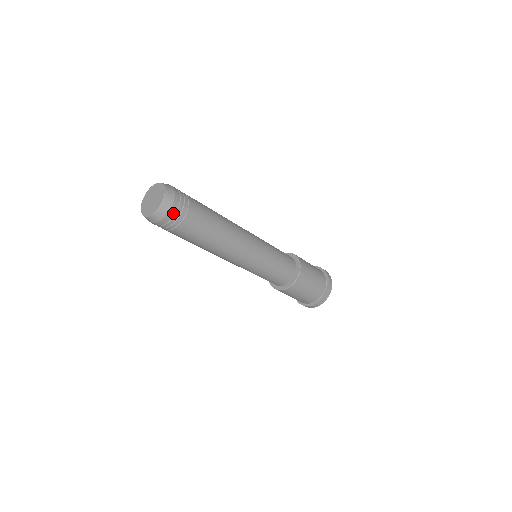
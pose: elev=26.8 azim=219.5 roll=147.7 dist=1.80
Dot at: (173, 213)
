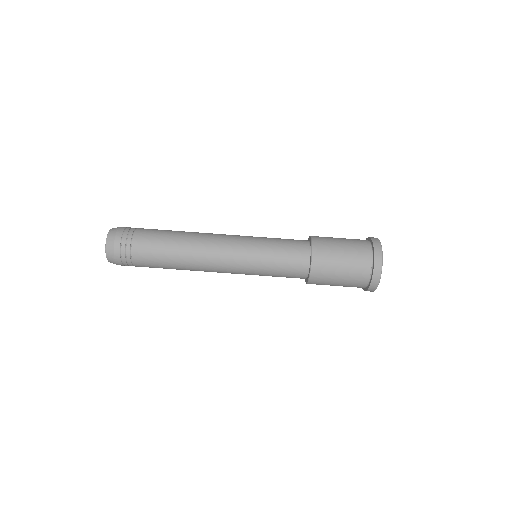
Dot at: (123, 229)
